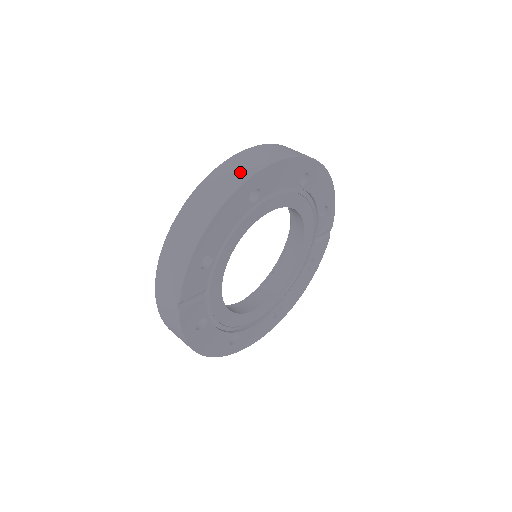
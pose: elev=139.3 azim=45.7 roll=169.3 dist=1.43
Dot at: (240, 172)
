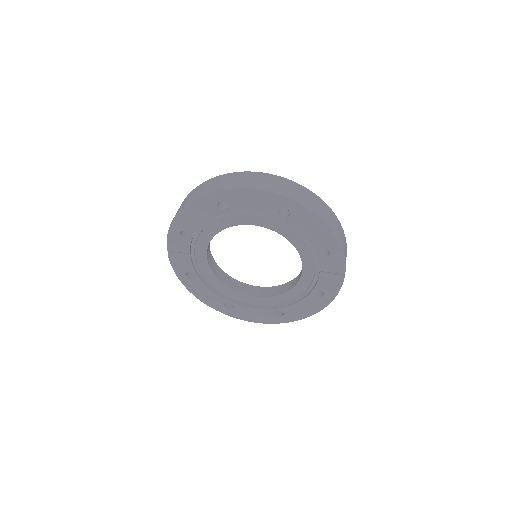
Dot at: (216, 185)
